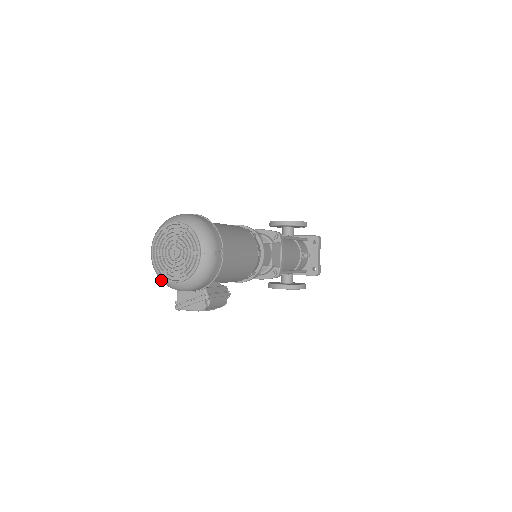
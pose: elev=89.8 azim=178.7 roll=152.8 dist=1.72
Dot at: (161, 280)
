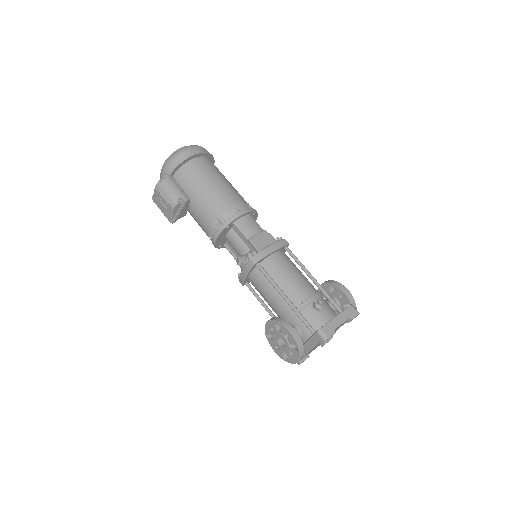
Dot at: occluded
